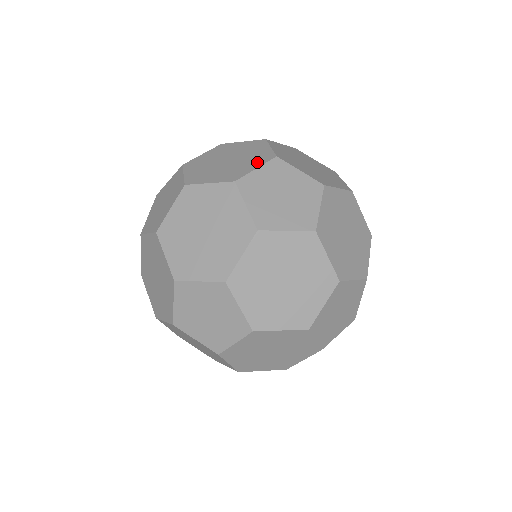
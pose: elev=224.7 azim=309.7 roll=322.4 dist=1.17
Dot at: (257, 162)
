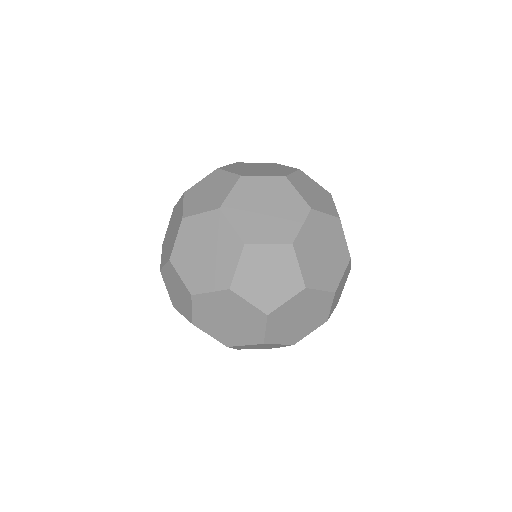
Dot at: (342, 264)
